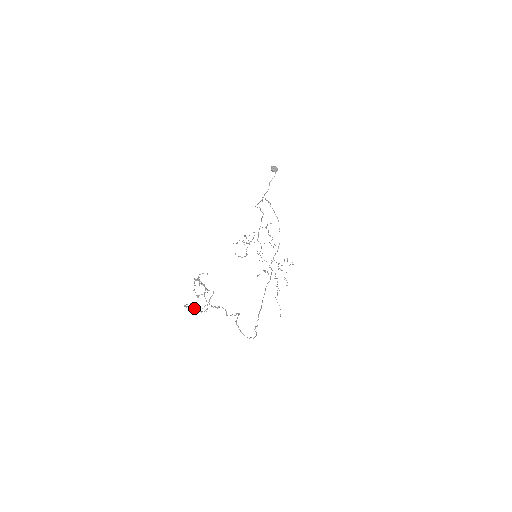
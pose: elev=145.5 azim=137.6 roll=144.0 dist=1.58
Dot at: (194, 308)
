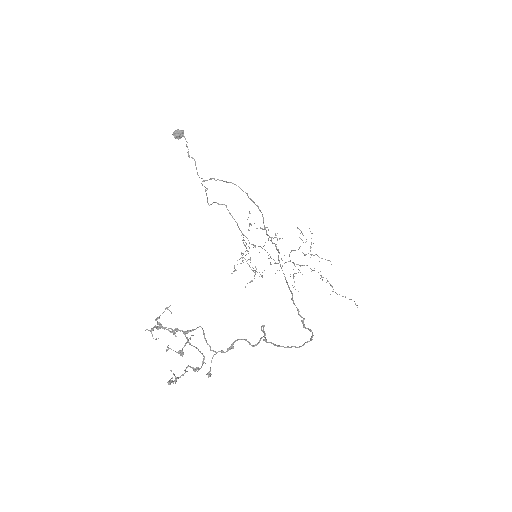
Dot at: (182, 374)
